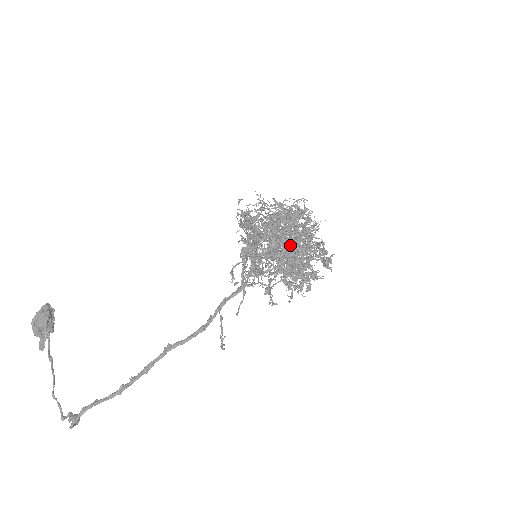
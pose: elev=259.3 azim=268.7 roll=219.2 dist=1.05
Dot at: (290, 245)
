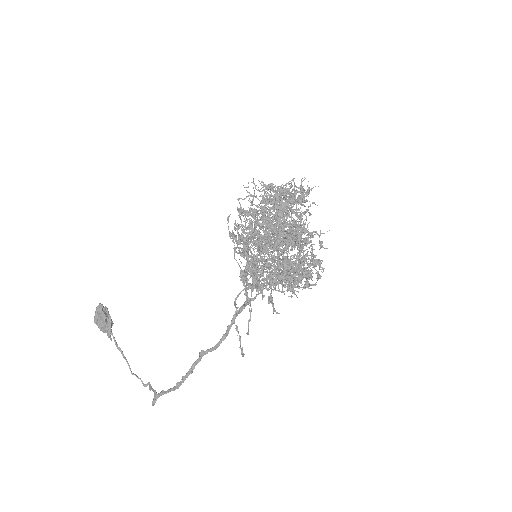
Dot at: (283, 255)
